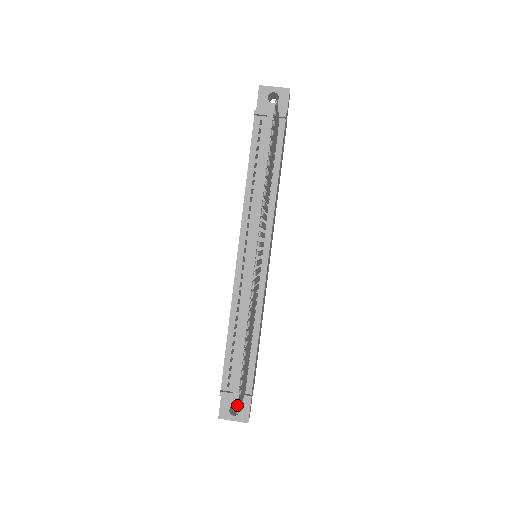
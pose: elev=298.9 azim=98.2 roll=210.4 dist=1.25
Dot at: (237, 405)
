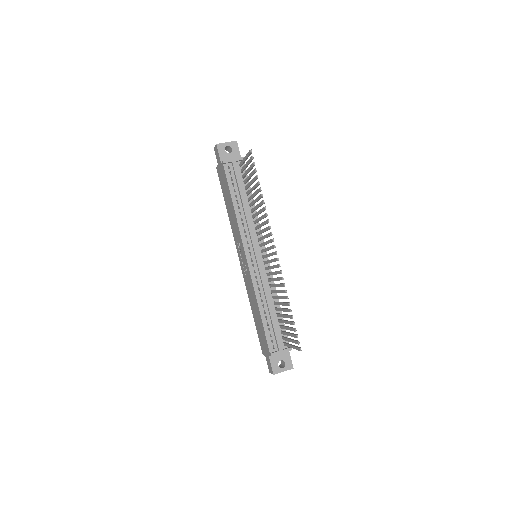
Dot at: occluded
